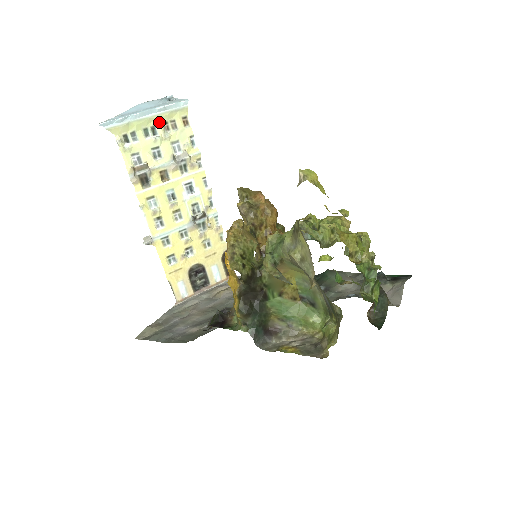
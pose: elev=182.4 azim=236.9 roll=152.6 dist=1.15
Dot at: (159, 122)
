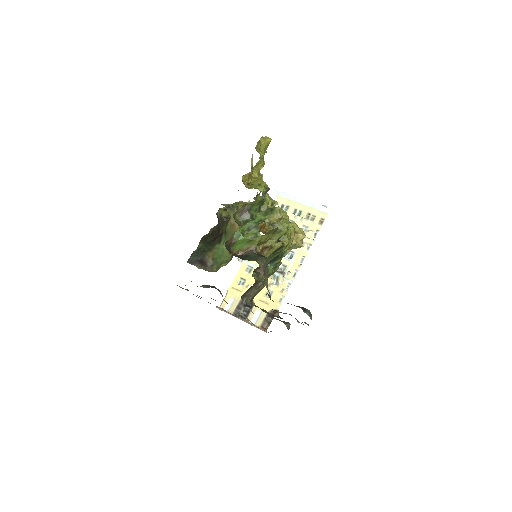
Dot at: (306, 211)
